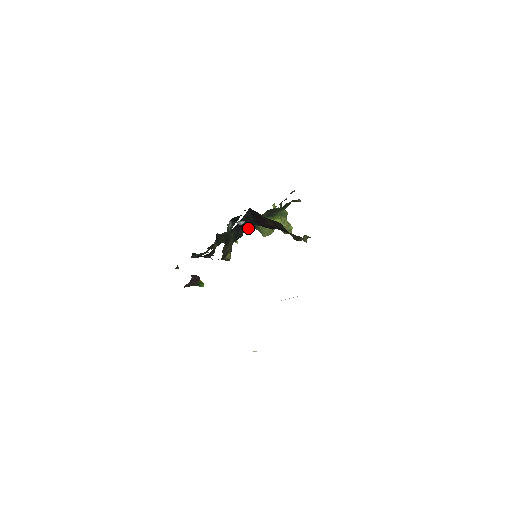
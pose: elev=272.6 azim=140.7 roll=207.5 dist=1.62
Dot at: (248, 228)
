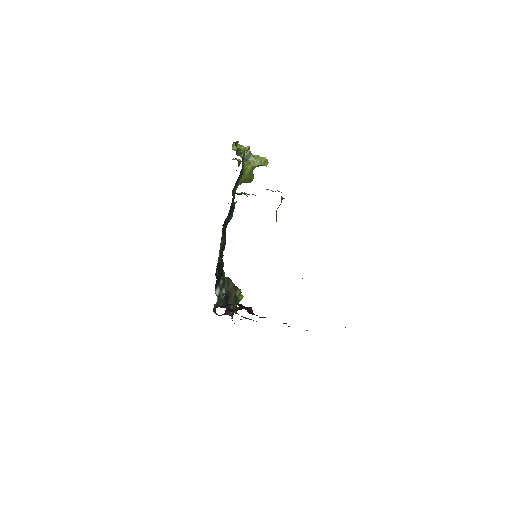
Dot at: (233, 200)
